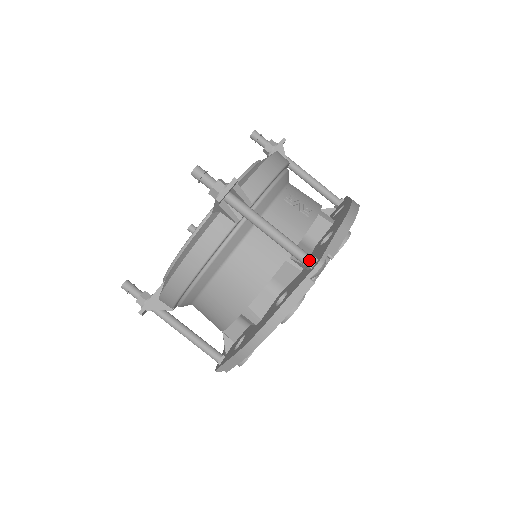
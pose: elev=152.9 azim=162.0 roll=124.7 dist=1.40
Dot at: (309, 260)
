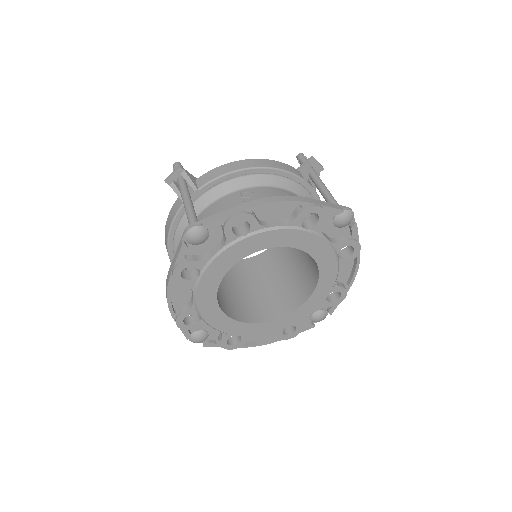
Dot at: occluded
